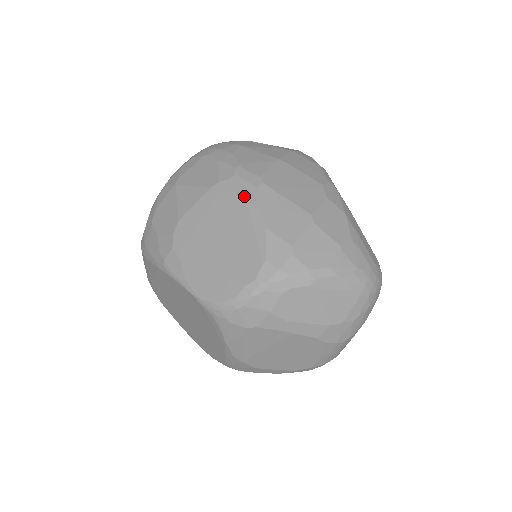
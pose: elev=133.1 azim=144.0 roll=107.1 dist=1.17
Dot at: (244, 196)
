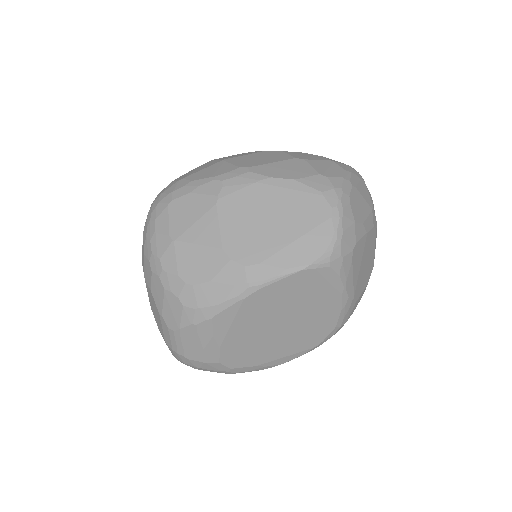
Dot at: (251, 182)
